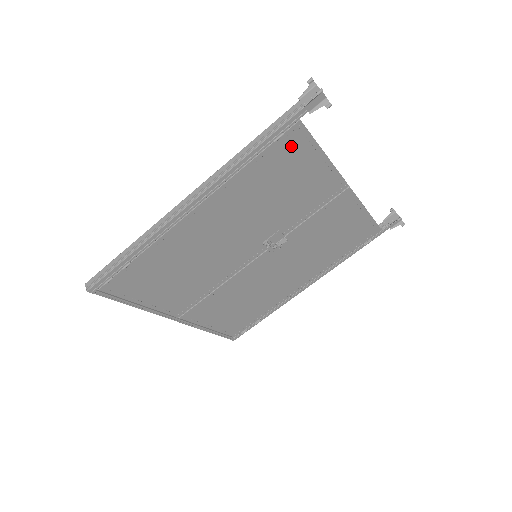
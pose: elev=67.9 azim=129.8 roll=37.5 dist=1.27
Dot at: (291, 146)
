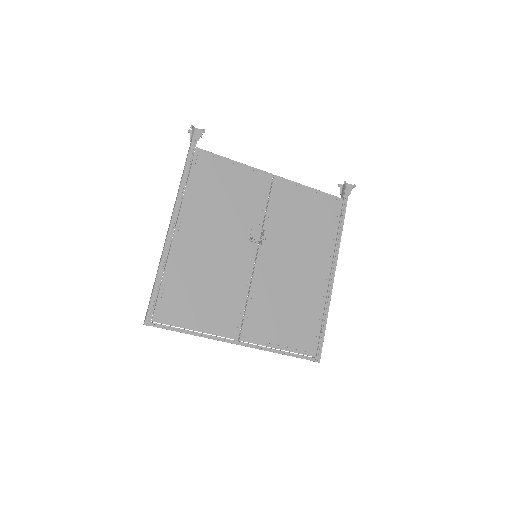
Dot at: (205, 164)
